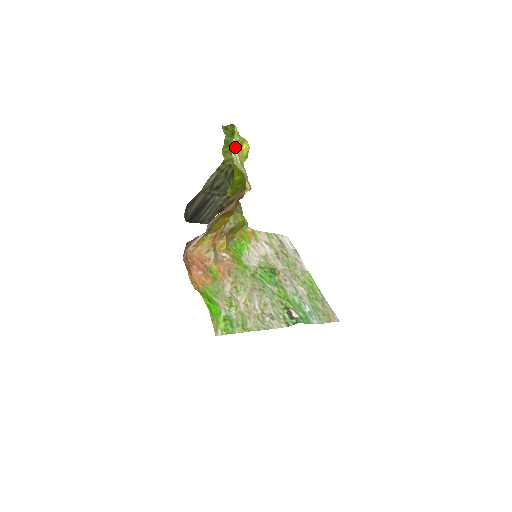
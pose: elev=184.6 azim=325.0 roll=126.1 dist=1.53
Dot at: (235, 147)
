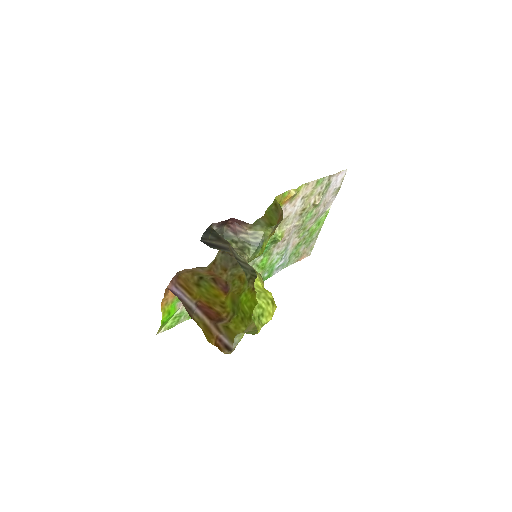
Dot at: (247, 332)
